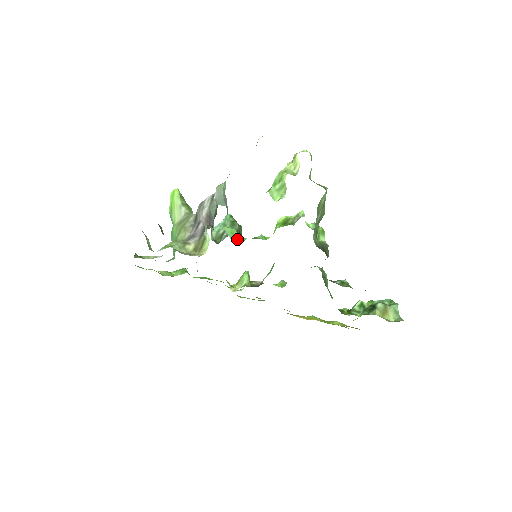
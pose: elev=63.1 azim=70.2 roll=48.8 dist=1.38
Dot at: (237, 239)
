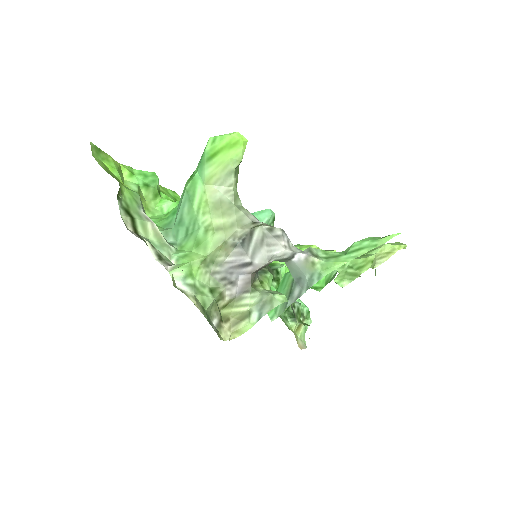
Dot at: occluded
